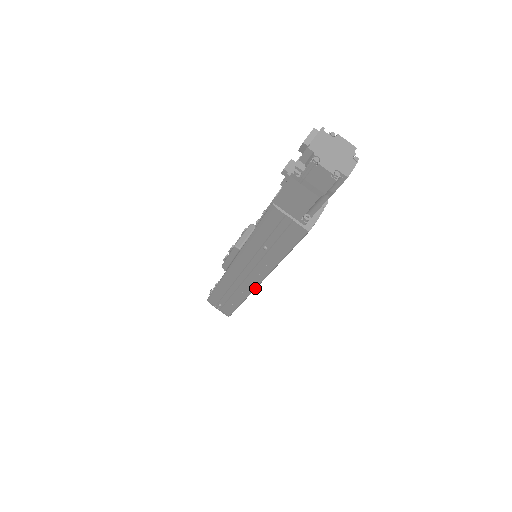
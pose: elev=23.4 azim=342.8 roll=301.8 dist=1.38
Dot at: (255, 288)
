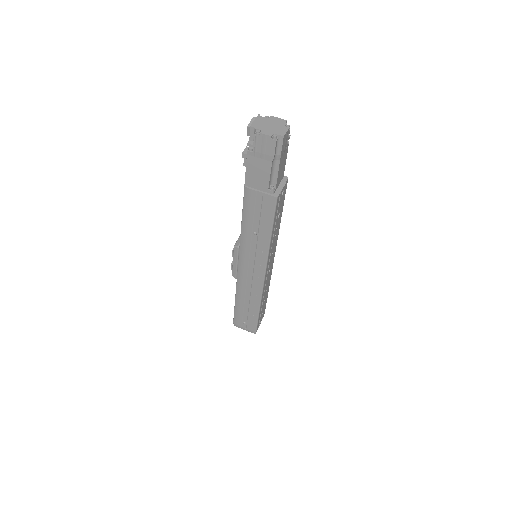
Dot at: (263, 284)
